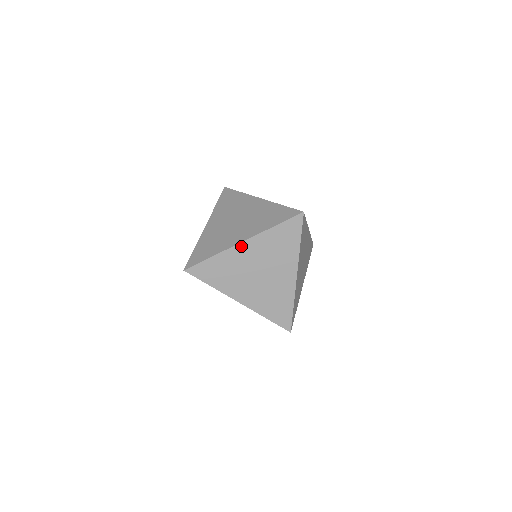
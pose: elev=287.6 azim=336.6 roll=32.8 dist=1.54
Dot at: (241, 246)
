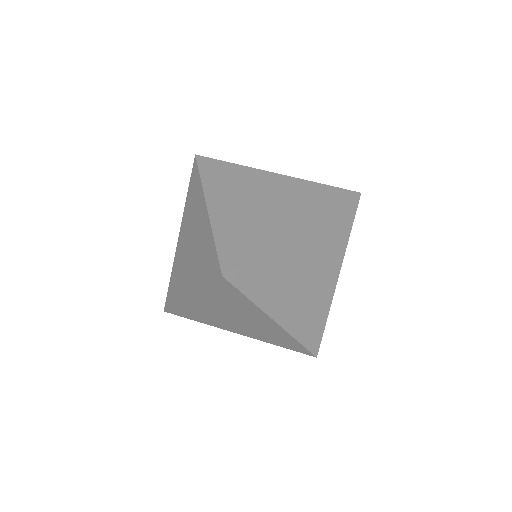
Dot at: (190, 300)
